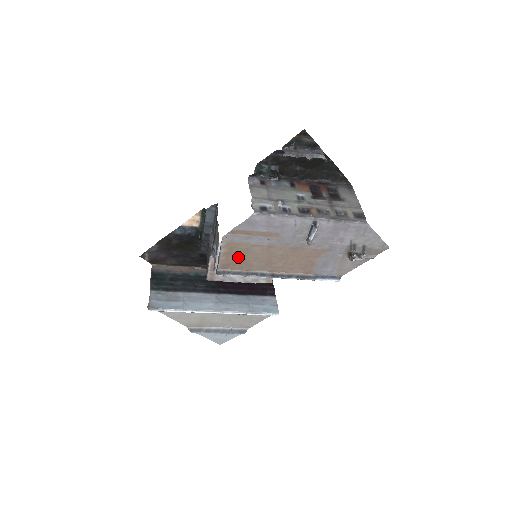
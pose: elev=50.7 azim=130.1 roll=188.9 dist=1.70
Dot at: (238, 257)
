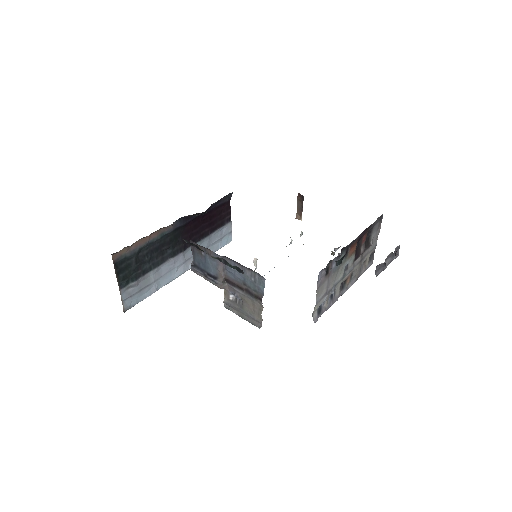
Dot at: occluded
